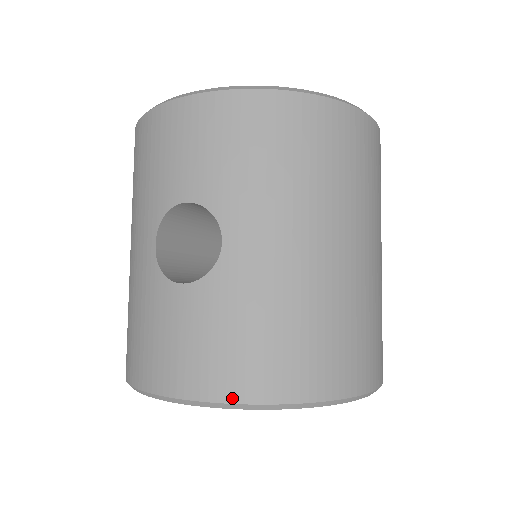
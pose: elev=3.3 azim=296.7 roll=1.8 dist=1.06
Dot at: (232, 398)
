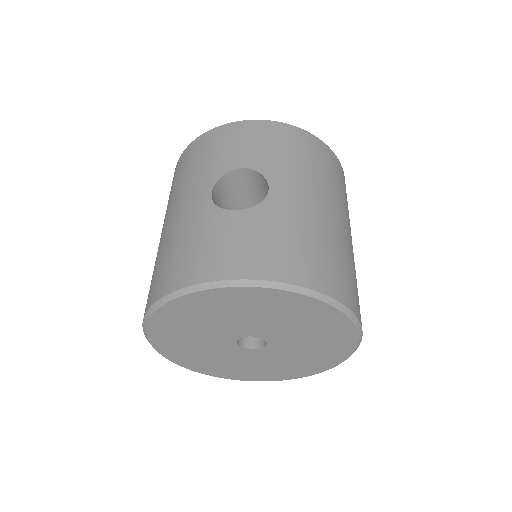
Dot at: (277, 278)
